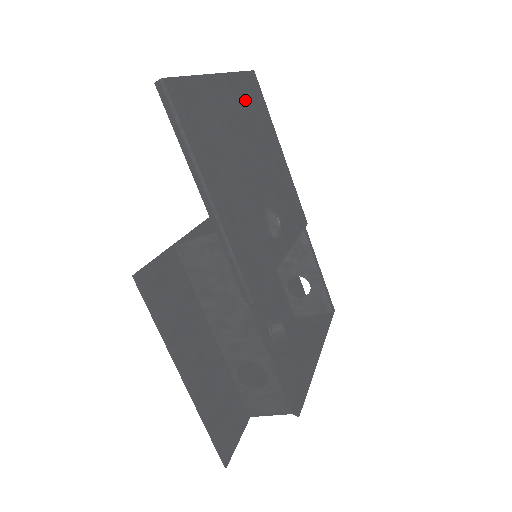
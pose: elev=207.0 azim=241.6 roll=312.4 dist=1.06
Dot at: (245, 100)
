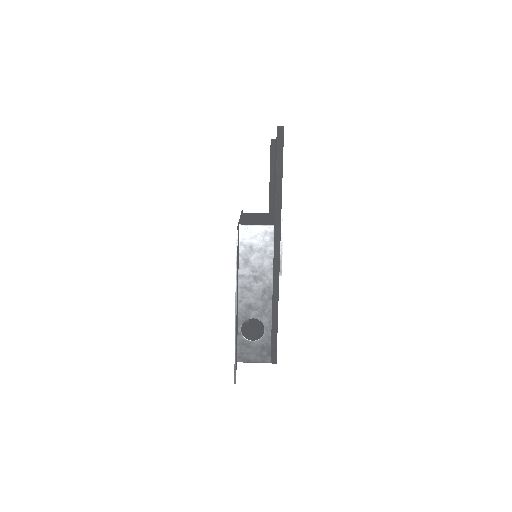
Dot at: occluded
